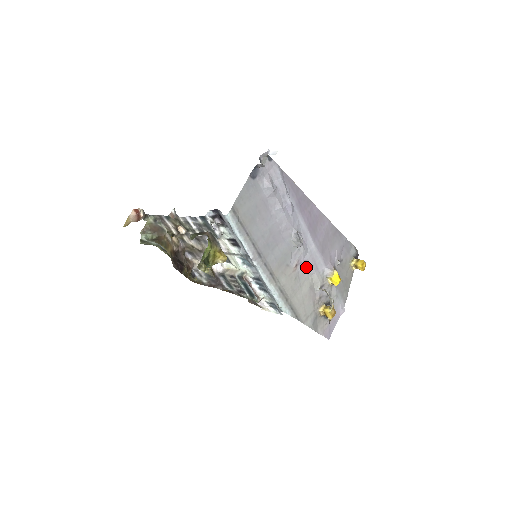
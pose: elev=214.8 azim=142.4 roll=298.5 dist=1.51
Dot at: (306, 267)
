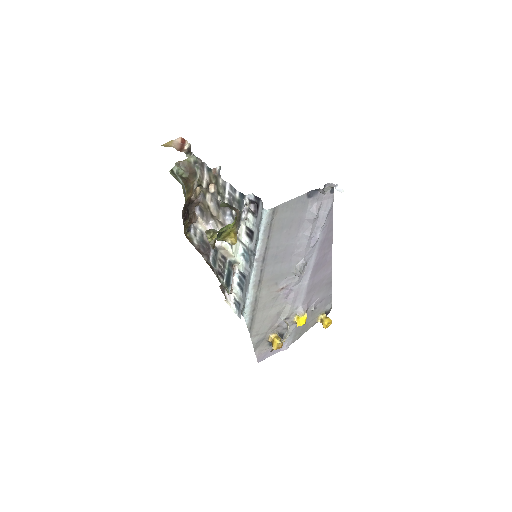
Dot at: (288, 295)
